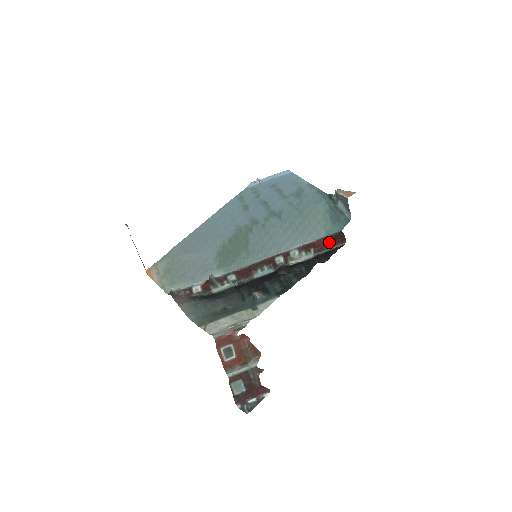
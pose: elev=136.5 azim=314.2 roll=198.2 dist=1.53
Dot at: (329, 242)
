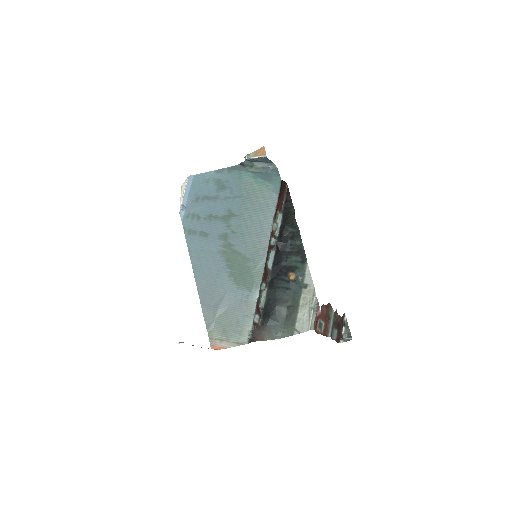
Dot at: (281, 195)
